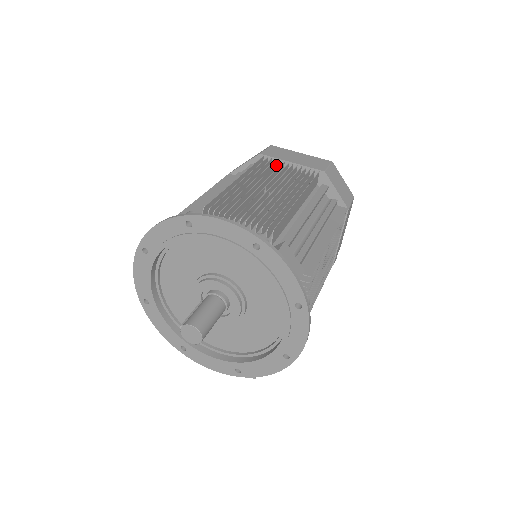
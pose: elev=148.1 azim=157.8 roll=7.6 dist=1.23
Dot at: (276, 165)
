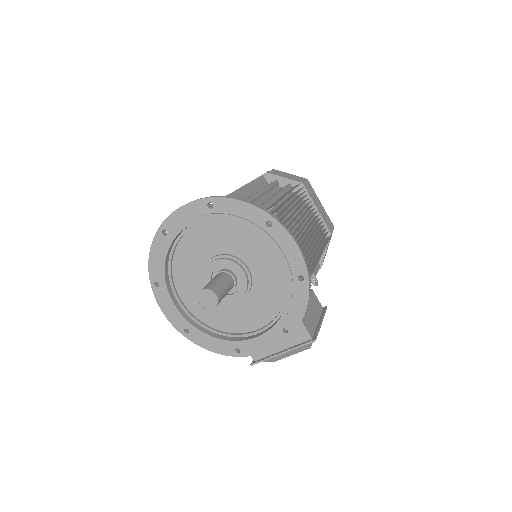
Dot at: occluded
